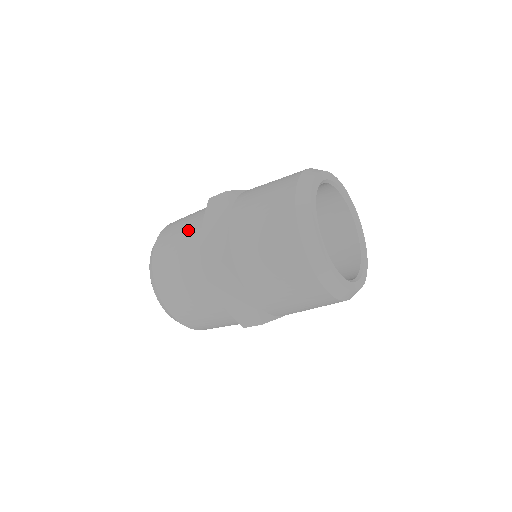
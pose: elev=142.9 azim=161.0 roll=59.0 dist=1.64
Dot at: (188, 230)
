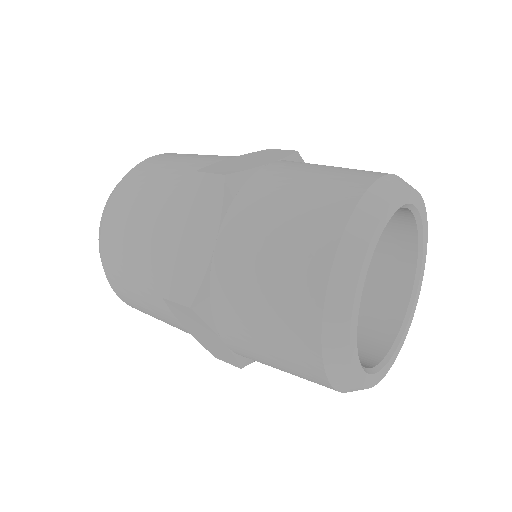
Dot at: (217, 155)
